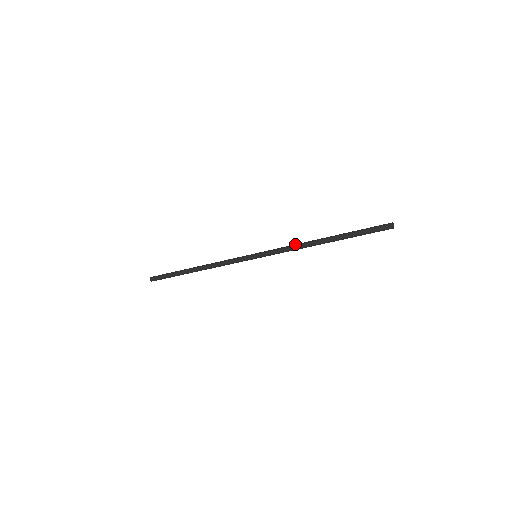
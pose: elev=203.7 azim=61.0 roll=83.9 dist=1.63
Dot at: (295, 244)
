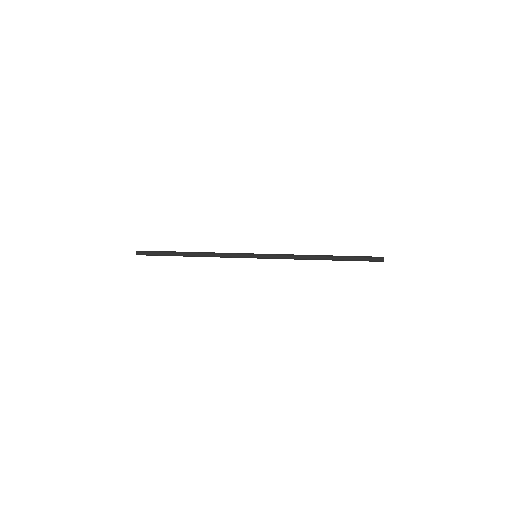
Dot at: (296, 258)
